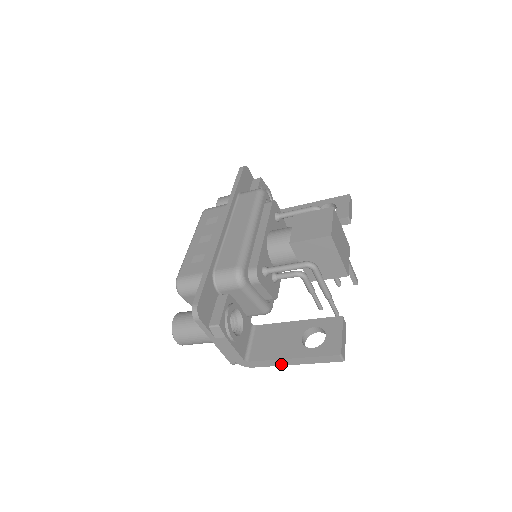
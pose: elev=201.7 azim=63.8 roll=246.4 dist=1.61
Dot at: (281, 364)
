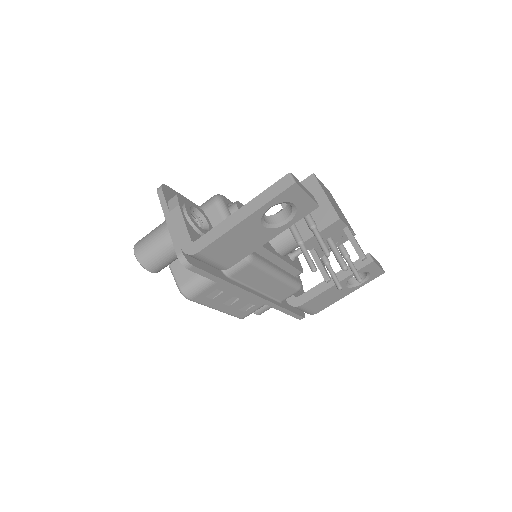
Dot at: (229, 227)
